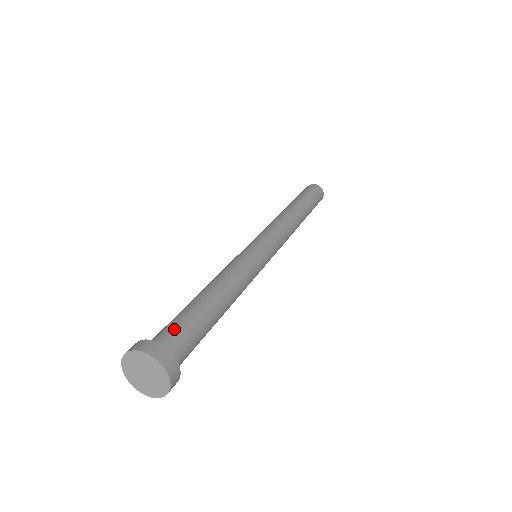
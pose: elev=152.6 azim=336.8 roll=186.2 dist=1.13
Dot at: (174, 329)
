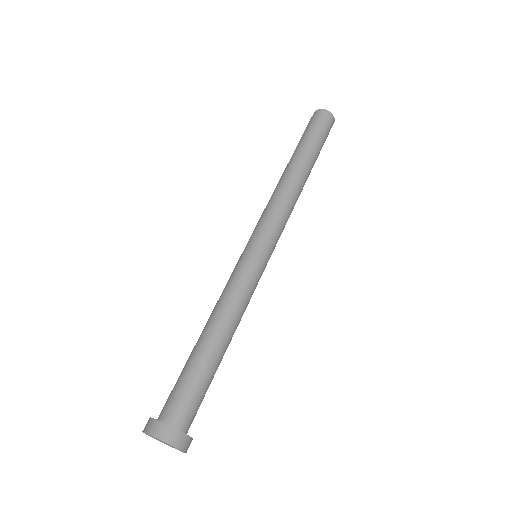
Dot at: (185, 399)
